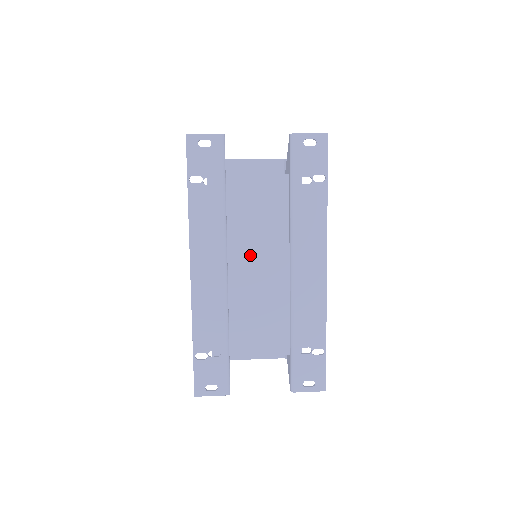
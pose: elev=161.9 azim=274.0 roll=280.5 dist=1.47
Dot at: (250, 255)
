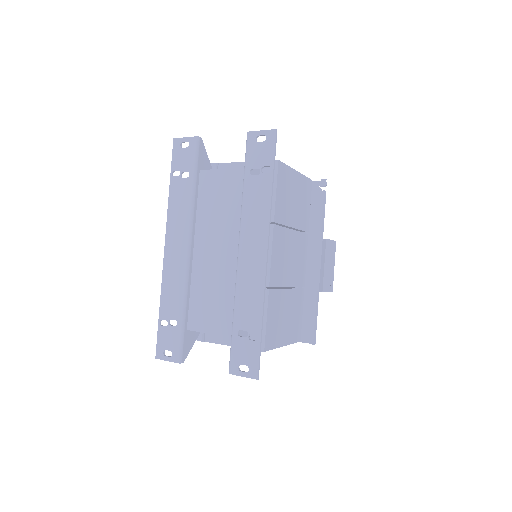
Dot at: (211, 239)
